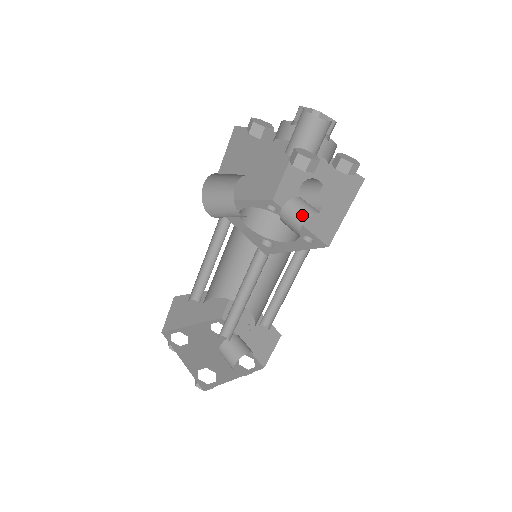
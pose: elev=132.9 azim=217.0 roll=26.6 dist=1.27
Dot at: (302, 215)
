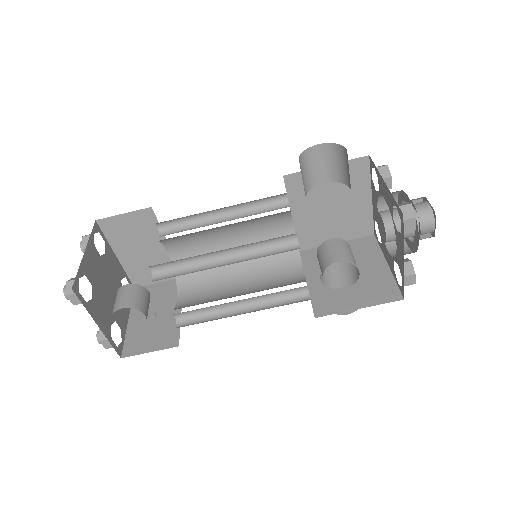
Dot at: (348, 255)
